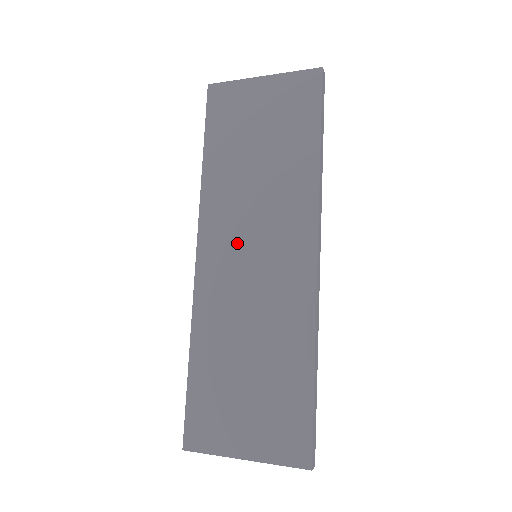
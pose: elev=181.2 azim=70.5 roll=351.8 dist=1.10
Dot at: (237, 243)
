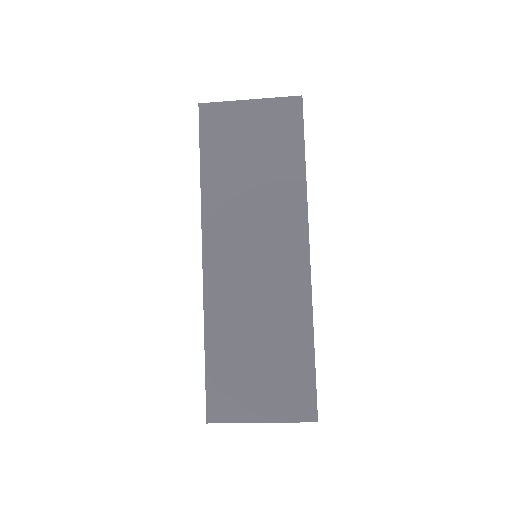
Dot at: (239, 246)
